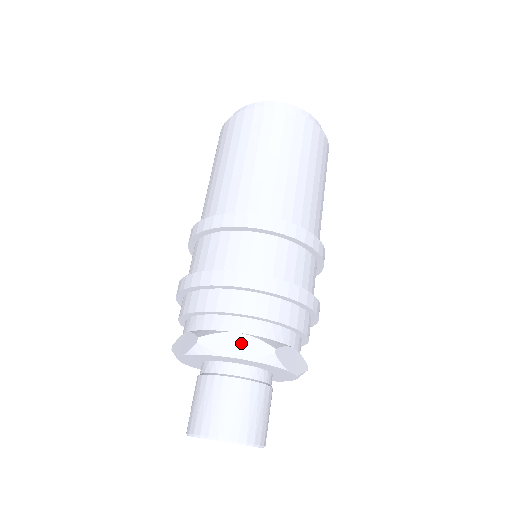
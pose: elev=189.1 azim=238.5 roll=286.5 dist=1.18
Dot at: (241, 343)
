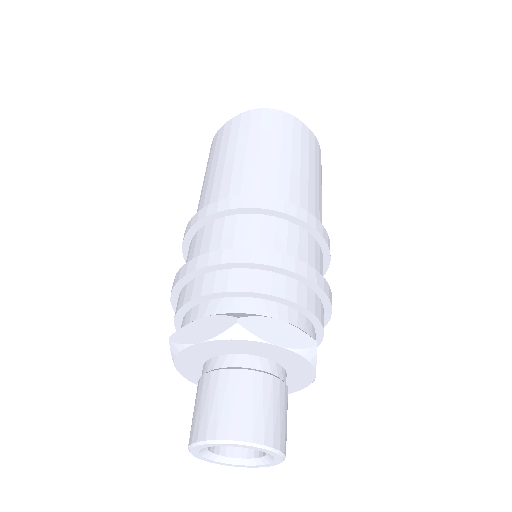
Dot at: (283, 331)
